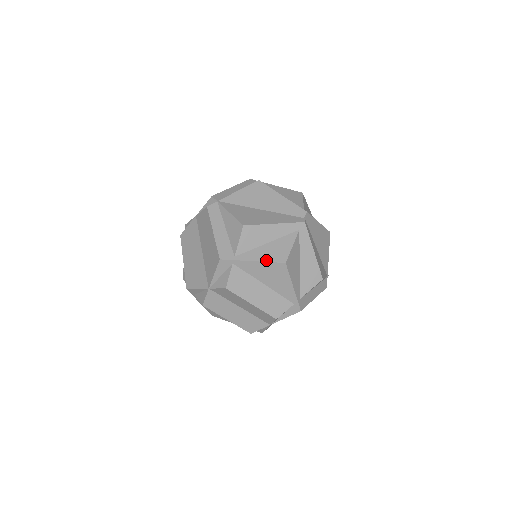
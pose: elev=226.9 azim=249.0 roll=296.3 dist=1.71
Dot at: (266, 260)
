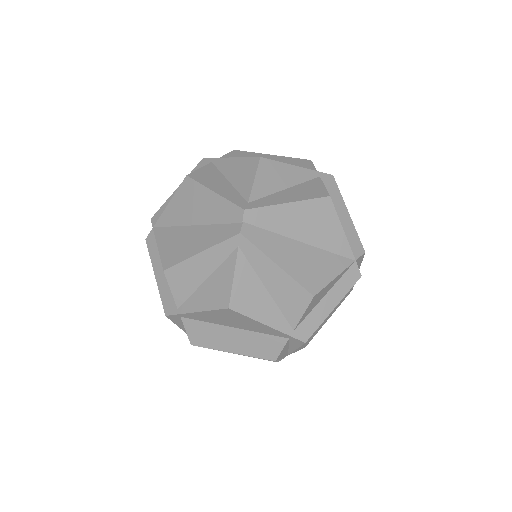
Dot at: (207, 308)
